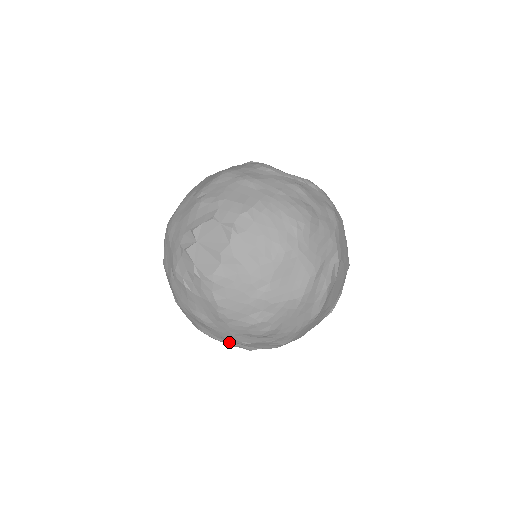
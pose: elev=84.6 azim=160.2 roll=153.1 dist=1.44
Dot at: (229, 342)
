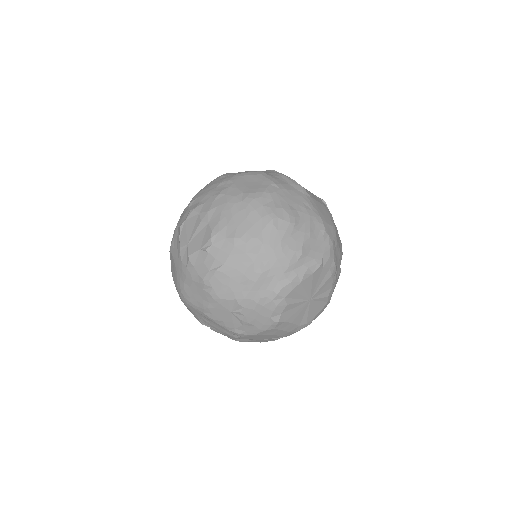
Dot at: (298, 272)
